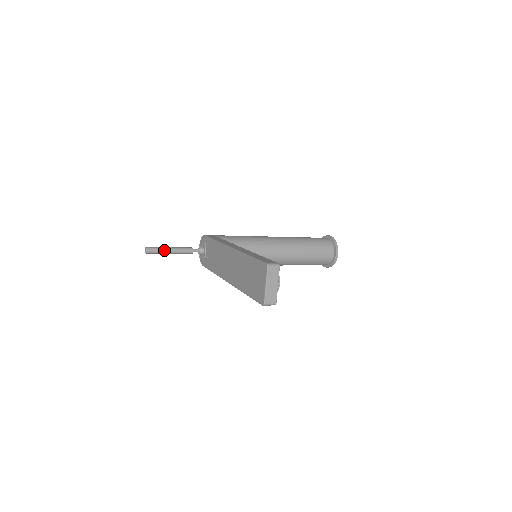
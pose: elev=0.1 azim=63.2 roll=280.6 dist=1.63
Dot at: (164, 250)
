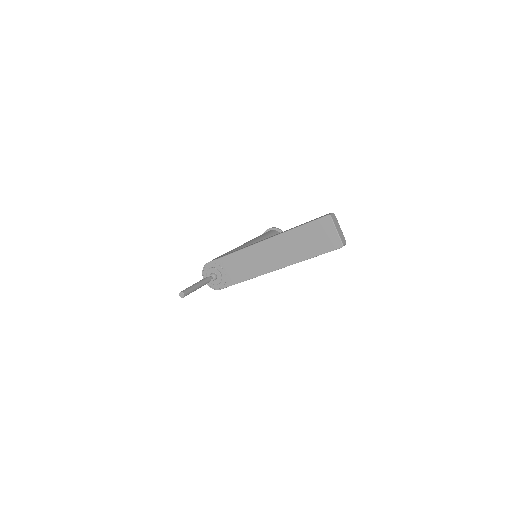
Dot at: (194, 287)
